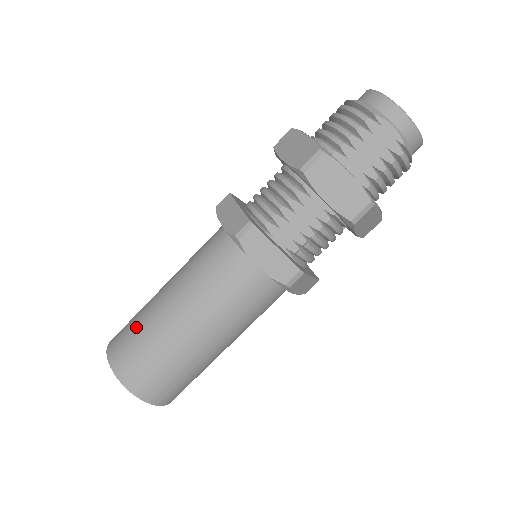
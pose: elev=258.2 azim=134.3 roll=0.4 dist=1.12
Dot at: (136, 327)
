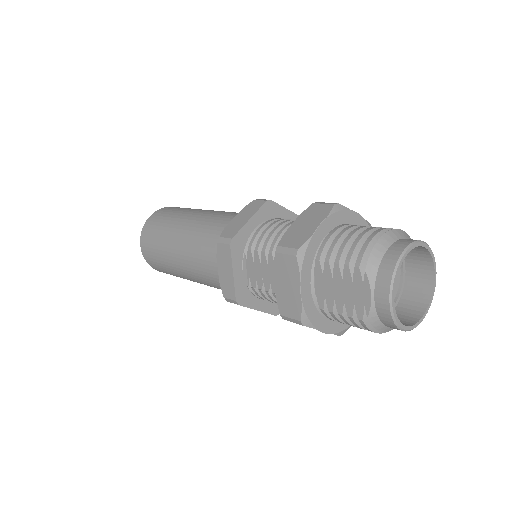
Dot at: (168, 218)
